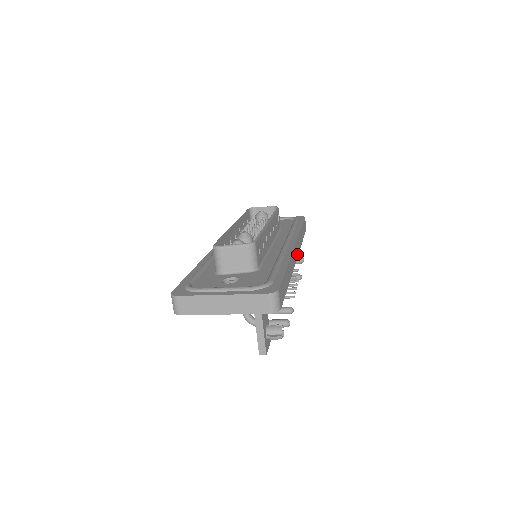
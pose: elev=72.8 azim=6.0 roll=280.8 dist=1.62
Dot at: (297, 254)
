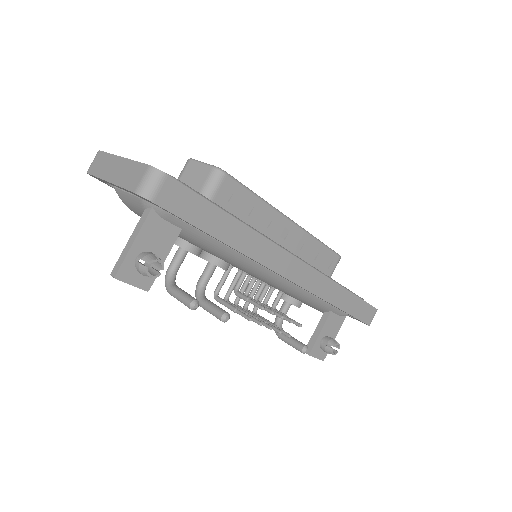
Dot at: (299, 281)
